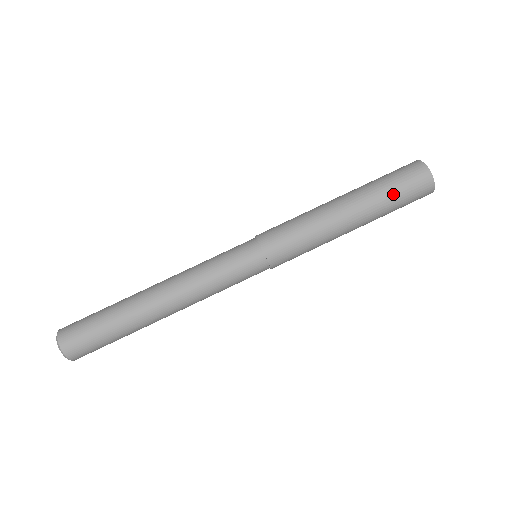
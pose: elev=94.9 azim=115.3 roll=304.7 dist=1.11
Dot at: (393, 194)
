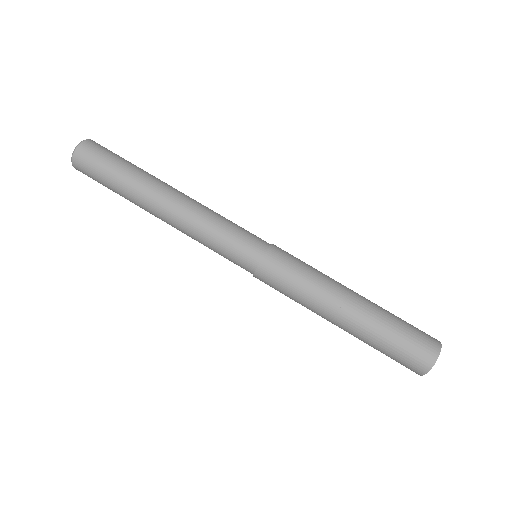
Dot at: (386, 346)
